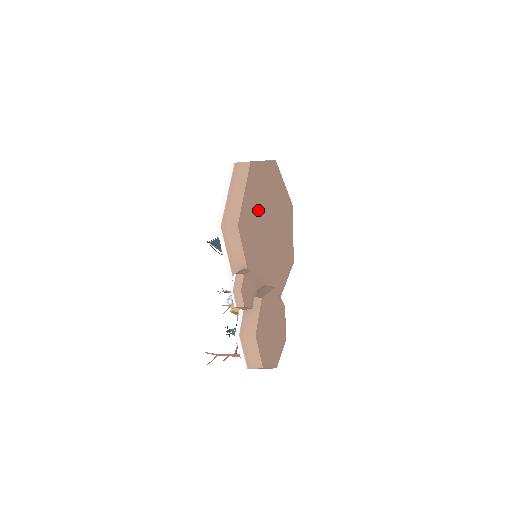
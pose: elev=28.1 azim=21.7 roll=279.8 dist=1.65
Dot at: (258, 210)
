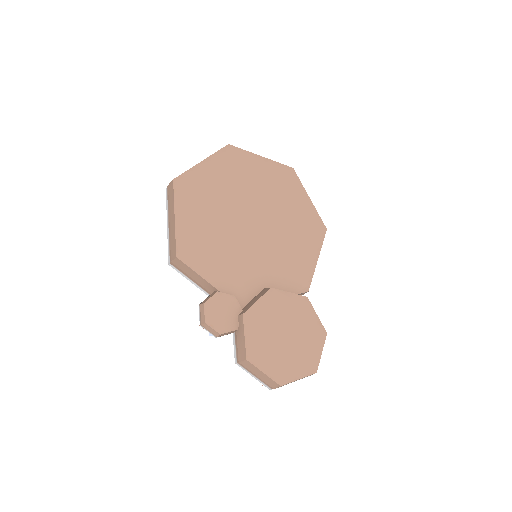
Dot at: (213, 218)
